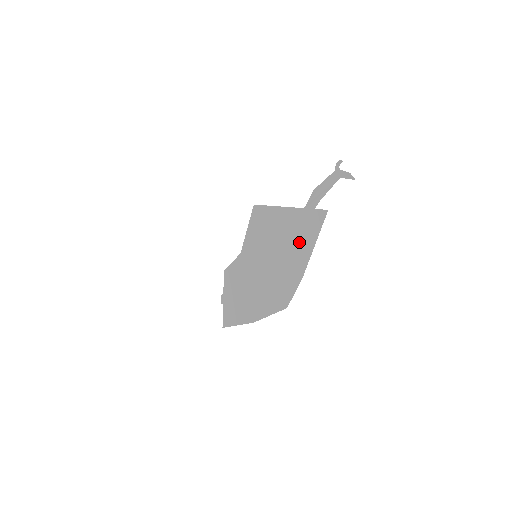
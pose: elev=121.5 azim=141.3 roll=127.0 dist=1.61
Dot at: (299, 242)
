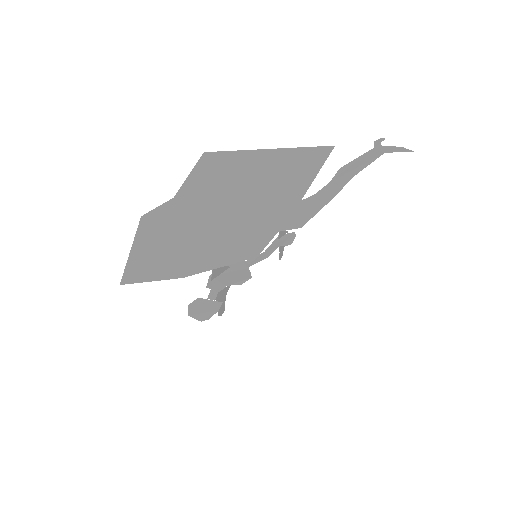
Dot at: (282, 180)
